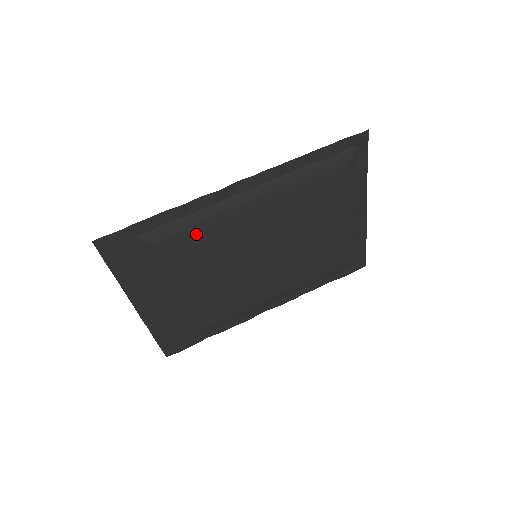
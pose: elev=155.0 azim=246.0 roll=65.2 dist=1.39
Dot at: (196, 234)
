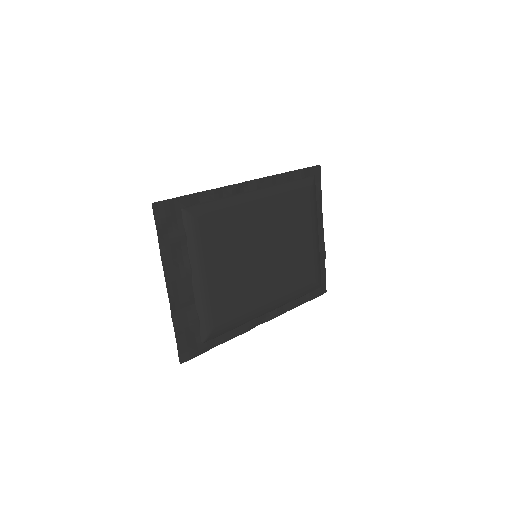
Dot at: (221, 216)
